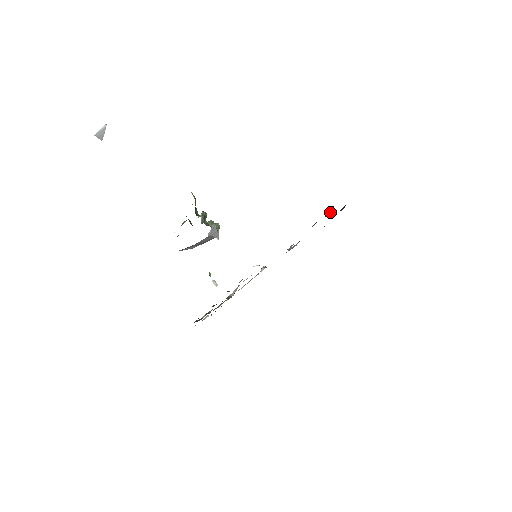
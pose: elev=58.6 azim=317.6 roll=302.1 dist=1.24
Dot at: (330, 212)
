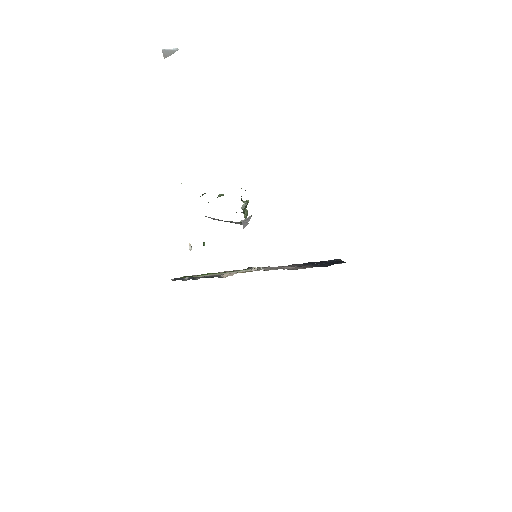
Dot at: occluded
